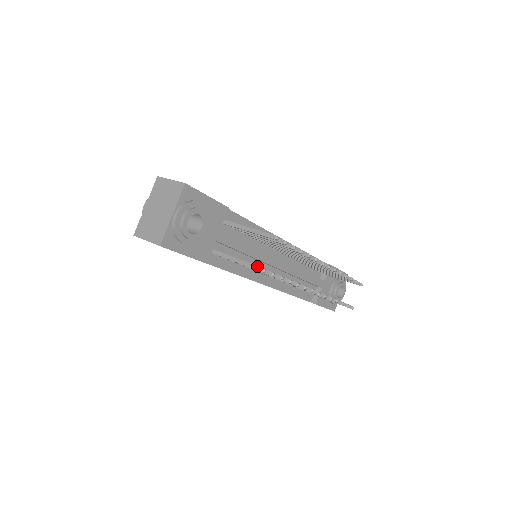
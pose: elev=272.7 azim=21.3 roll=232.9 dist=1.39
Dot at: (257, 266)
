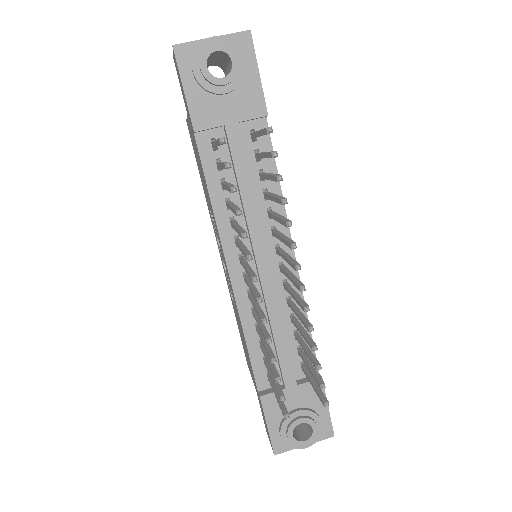
Dot at: (223, 137)
